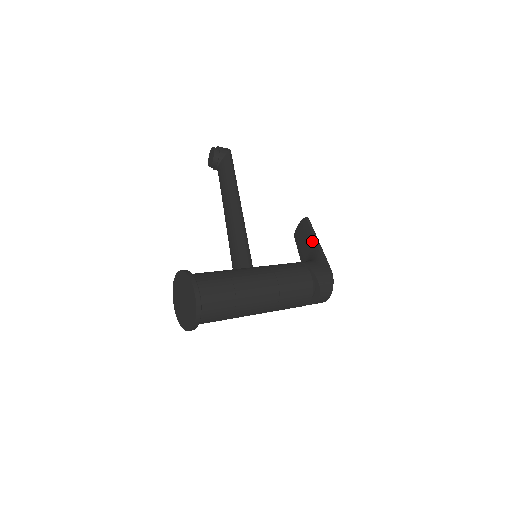
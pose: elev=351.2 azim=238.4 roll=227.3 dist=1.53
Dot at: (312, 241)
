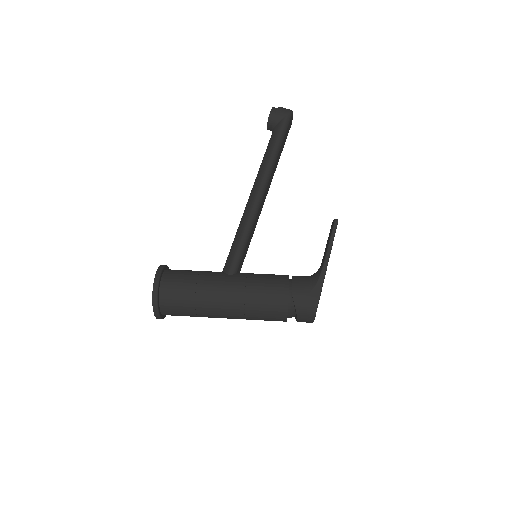
Dot at: (325, 253)
